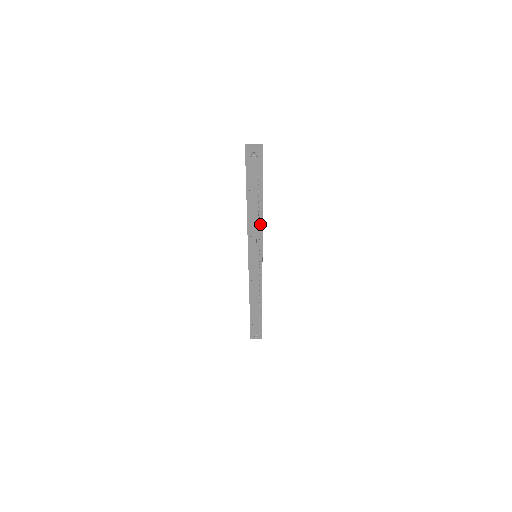
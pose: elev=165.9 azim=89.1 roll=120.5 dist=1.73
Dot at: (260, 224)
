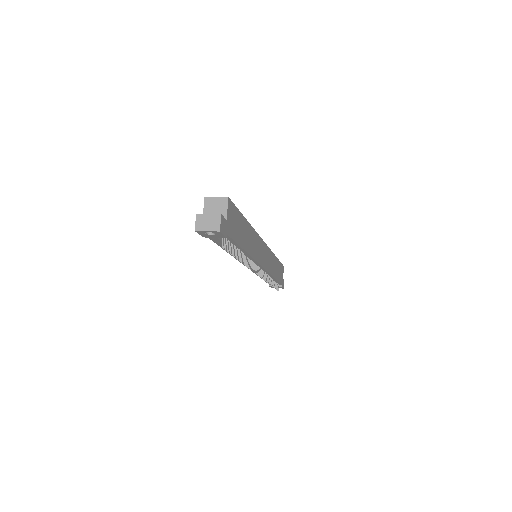
Dot at: (247, 255)
